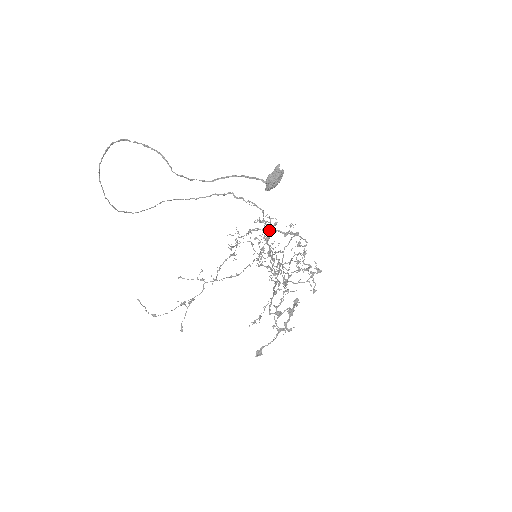
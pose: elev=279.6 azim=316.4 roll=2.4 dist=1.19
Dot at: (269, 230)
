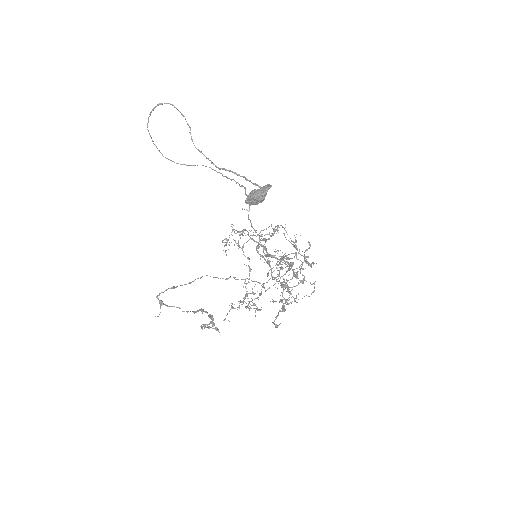
Dot at: (255, 241)
